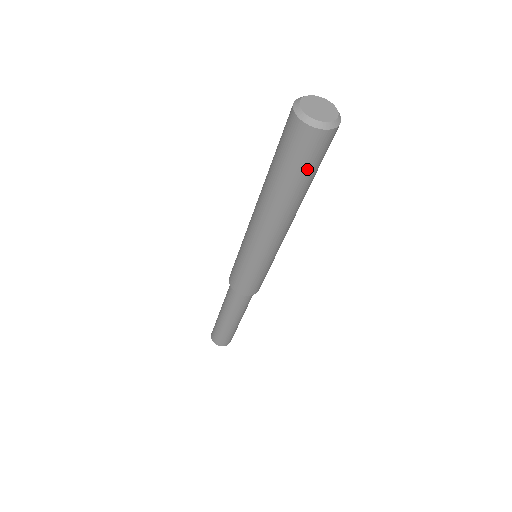
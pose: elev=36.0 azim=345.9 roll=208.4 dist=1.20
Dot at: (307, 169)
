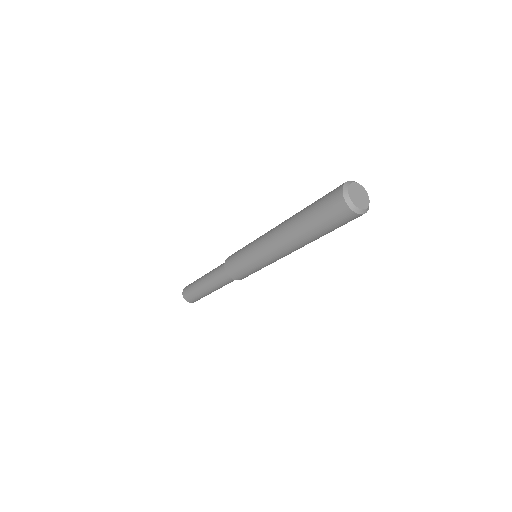
Dot at: occluded
